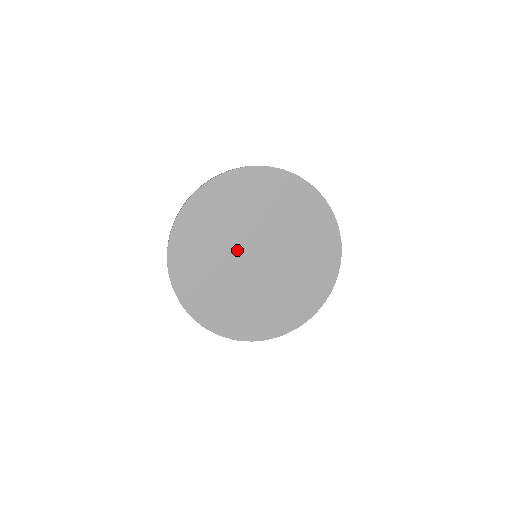
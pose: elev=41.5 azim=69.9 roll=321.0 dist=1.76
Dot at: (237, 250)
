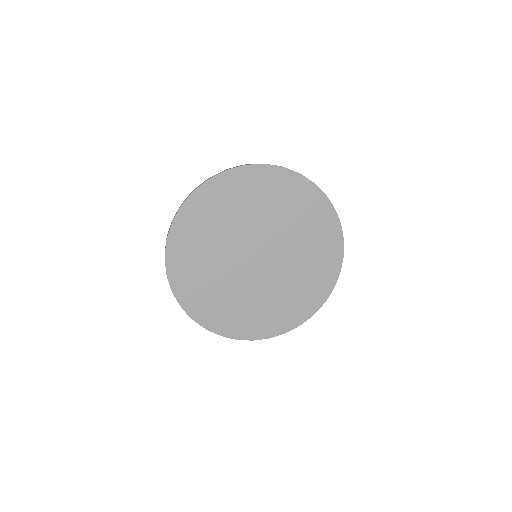
Dot at: (236, 251)
